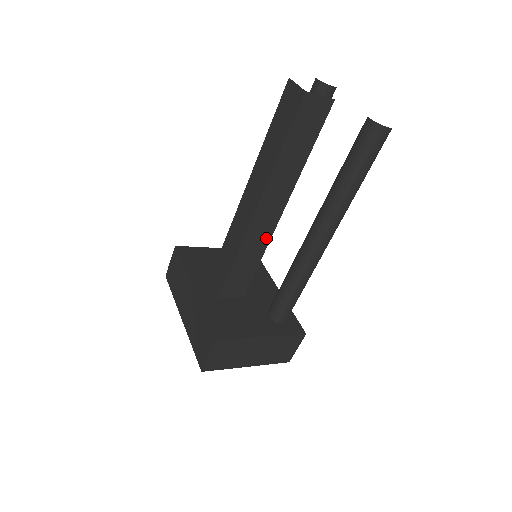
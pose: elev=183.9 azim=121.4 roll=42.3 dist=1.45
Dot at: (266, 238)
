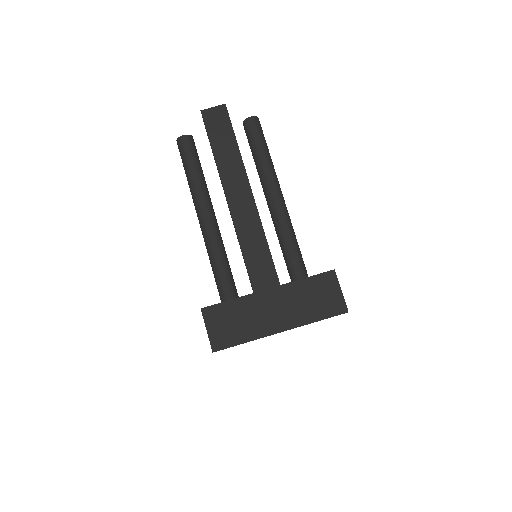
Dot at: occluded
